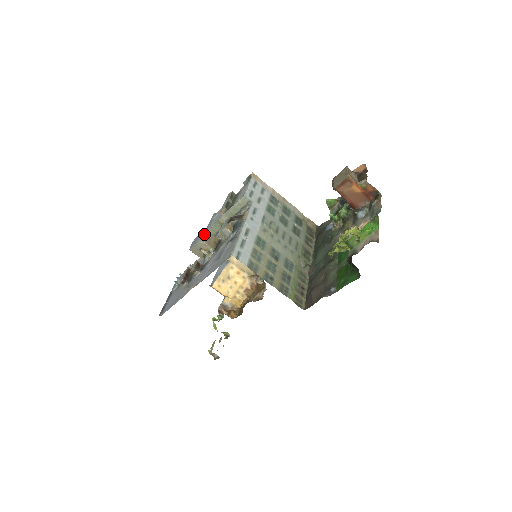
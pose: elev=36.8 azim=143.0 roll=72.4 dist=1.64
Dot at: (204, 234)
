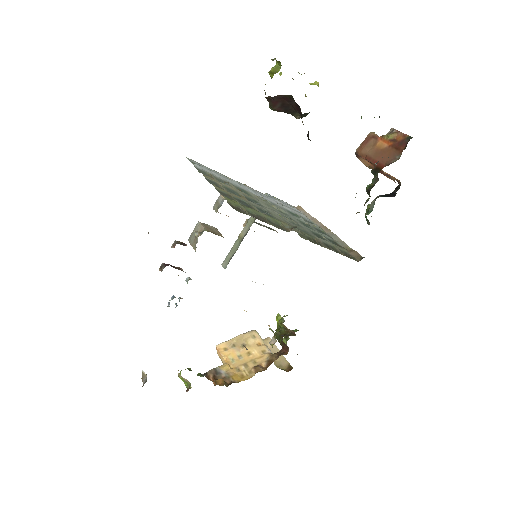
Dot at: (209, 225)
